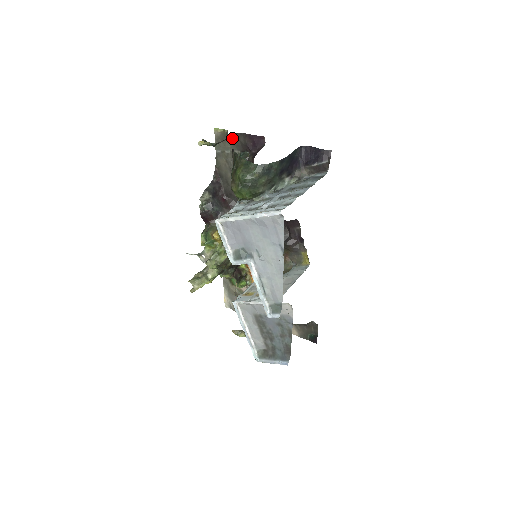
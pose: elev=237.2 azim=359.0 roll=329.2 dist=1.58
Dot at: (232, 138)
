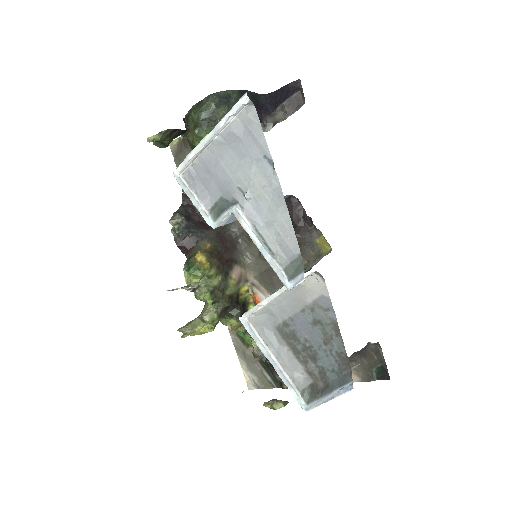
Dot at: occluded
